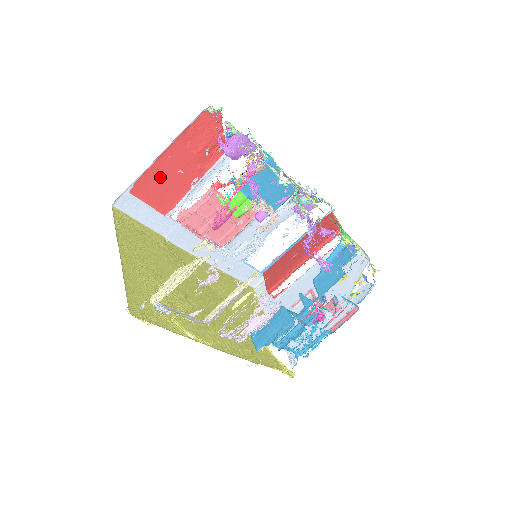
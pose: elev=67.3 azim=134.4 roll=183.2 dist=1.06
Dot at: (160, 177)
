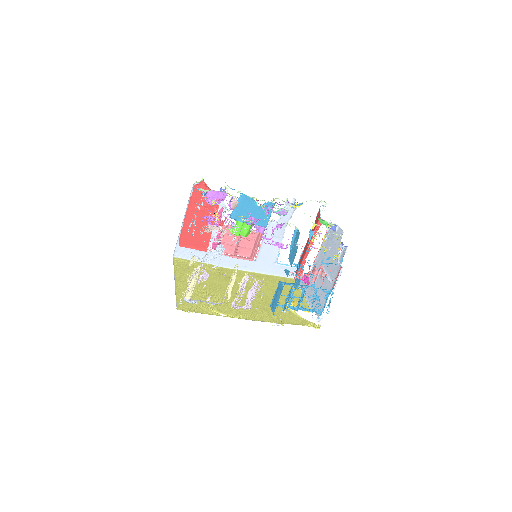
Dot at: (191, 231)
